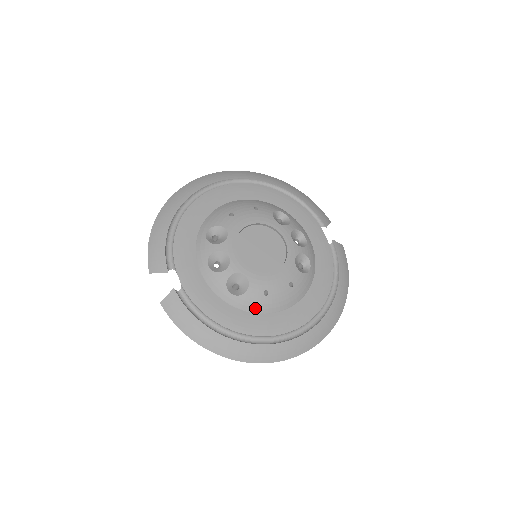
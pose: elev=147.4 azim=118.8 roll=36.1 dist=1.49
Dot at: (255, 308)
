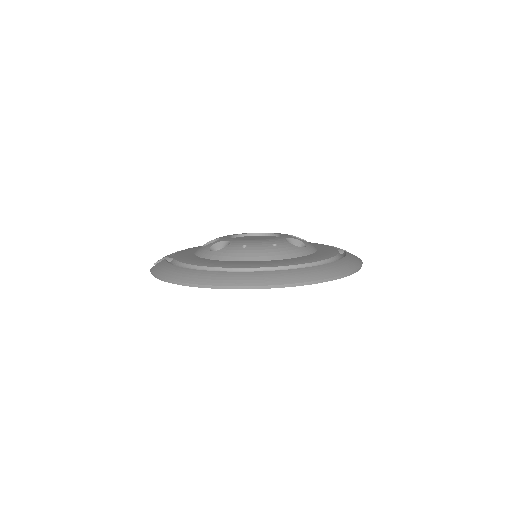
Dot at: (231, 257)
